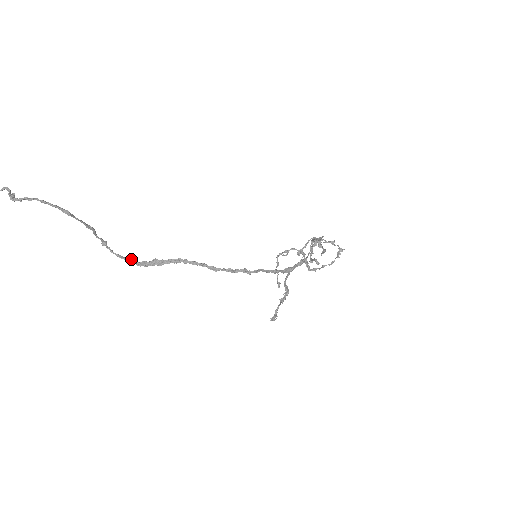
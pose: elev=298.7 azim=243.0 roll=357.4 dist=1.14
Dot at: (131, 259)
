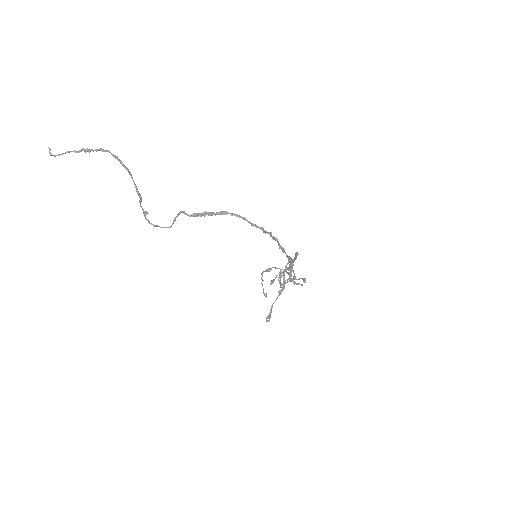
Dot at: (183, 212)
